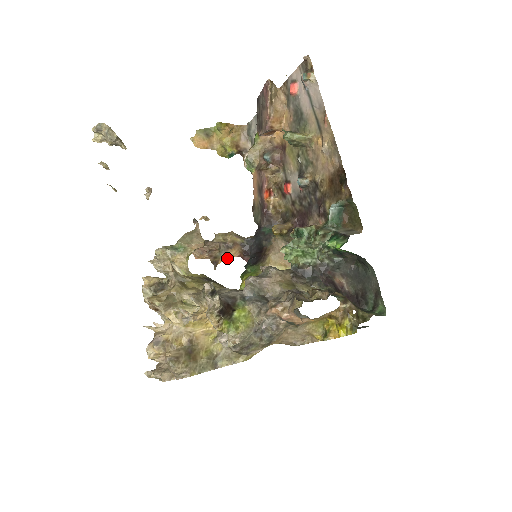
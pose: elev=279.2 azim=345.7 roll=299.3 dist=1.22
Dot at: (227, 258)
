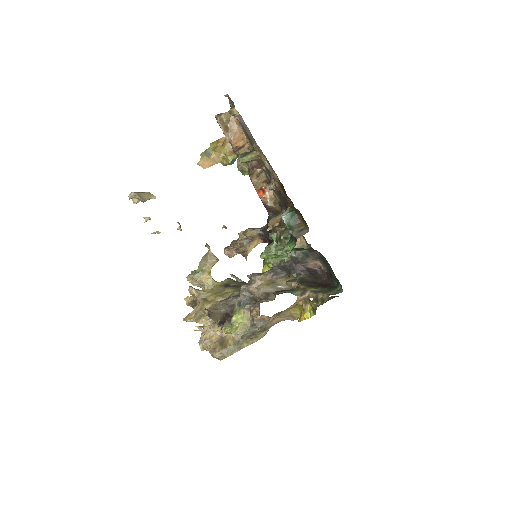
Dot at: (254, 247)
